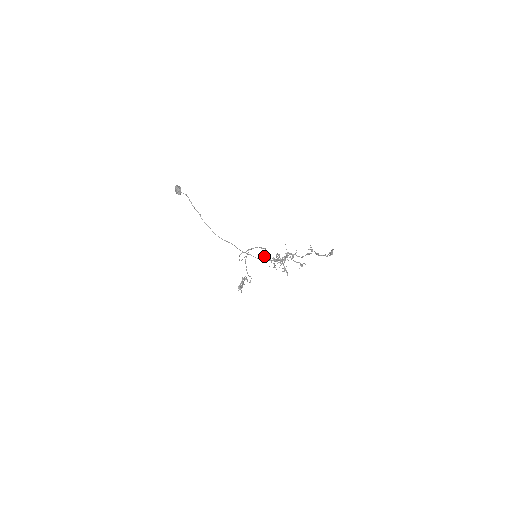
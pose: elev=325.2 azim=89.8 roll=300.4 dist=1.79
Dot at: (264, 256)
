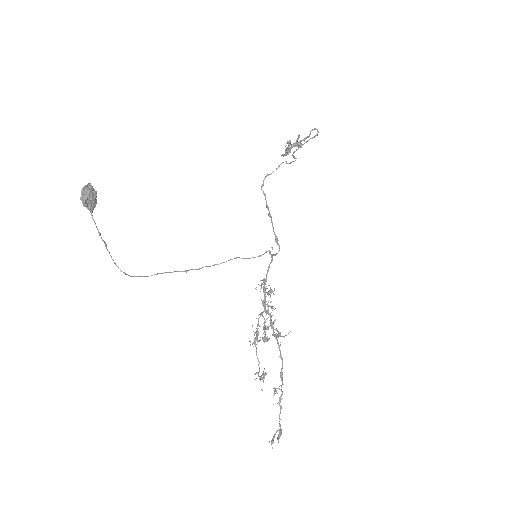
Dot at: (272, 257)
